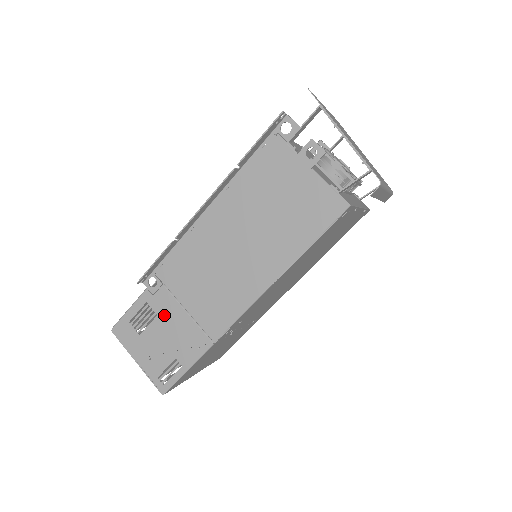
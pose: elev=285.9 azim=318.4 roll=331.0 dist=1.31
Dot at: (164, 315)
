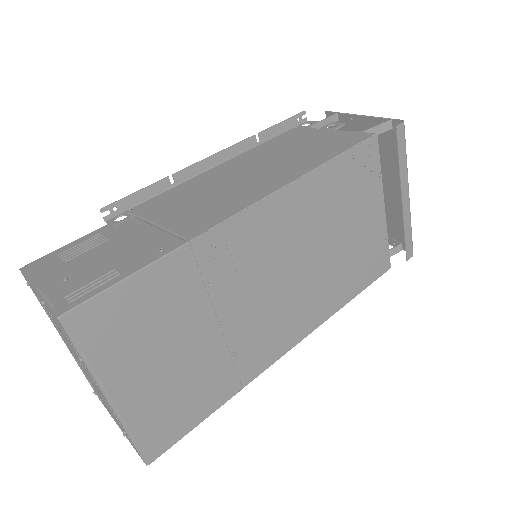
Dot at: (120, 237)
